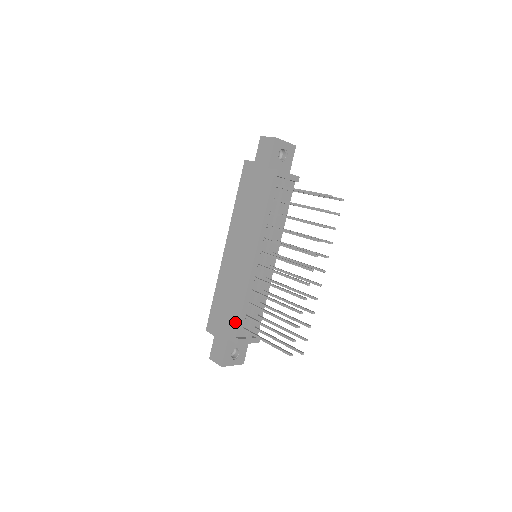
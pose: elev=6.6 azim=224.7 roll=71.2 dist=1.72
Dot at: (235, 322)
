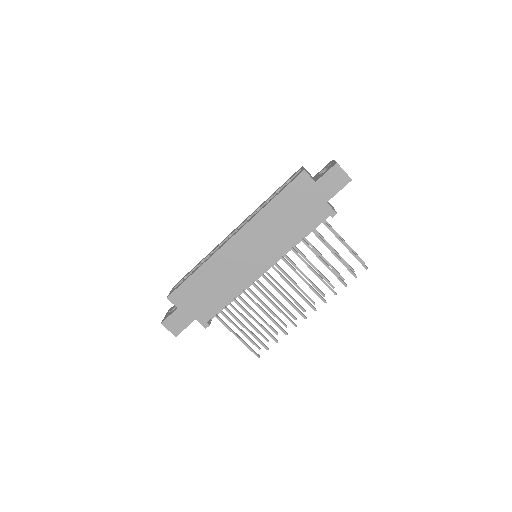
Dot at: (213, 310)
